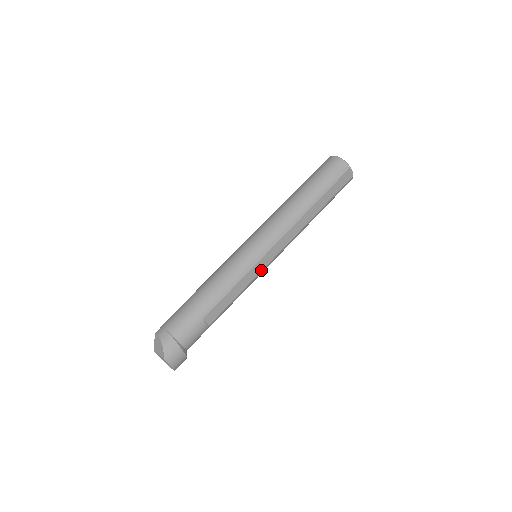
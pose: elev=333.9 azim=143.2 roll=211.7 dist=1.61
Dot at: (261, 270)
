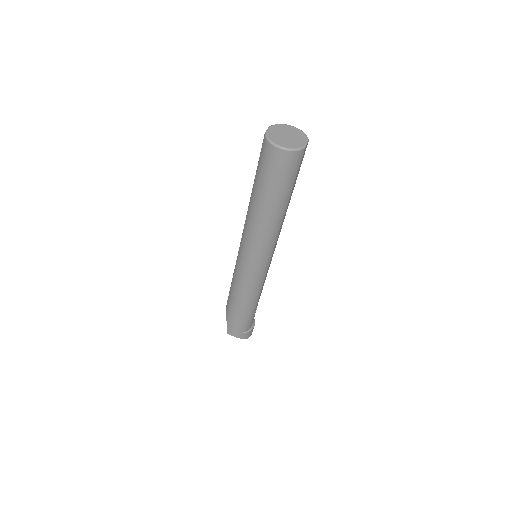
Dot at: occluded
